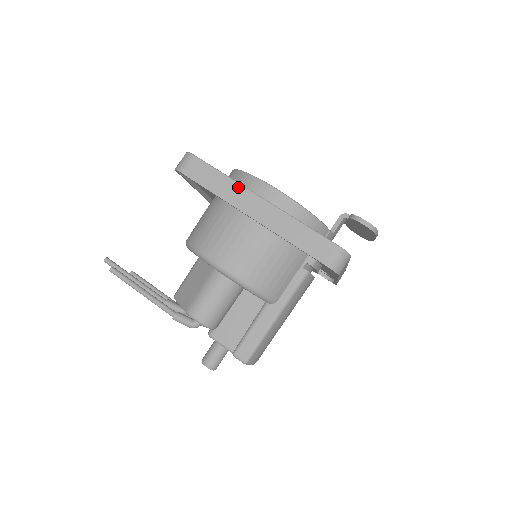
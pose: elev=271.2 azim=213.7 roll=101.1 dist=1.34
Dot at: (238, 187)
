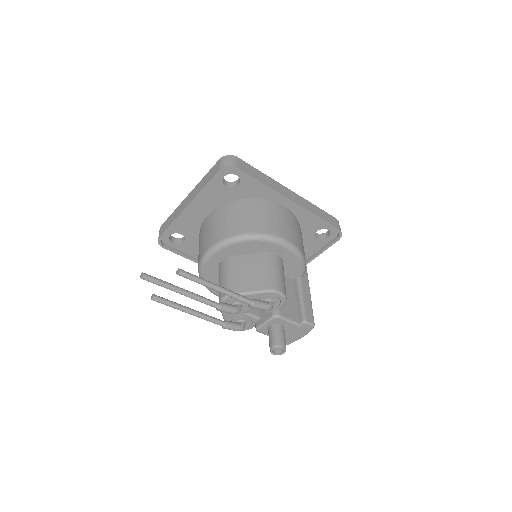
Dot at: (274, 181)
